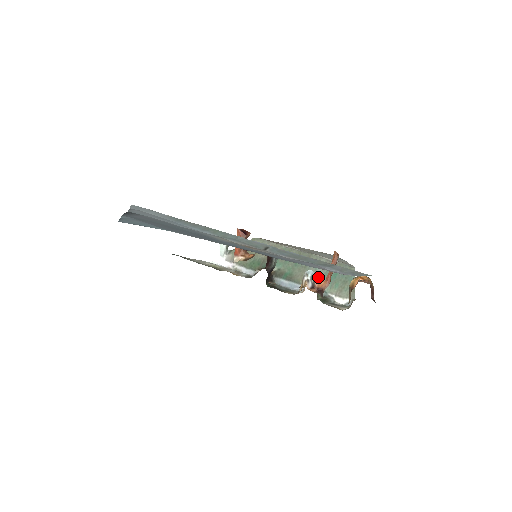
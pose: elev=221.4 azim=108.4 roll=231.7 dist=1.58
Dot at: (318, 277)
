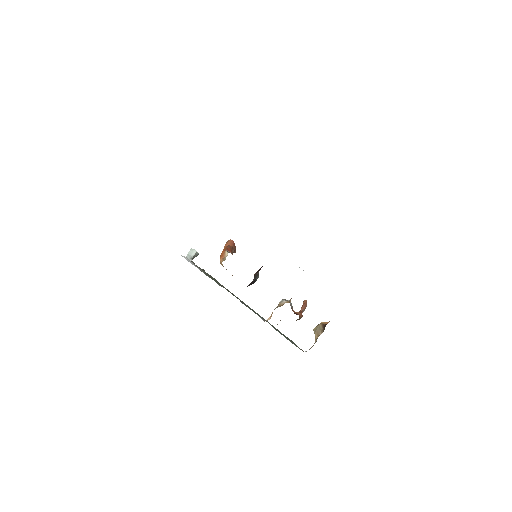
Dot at: occluded
